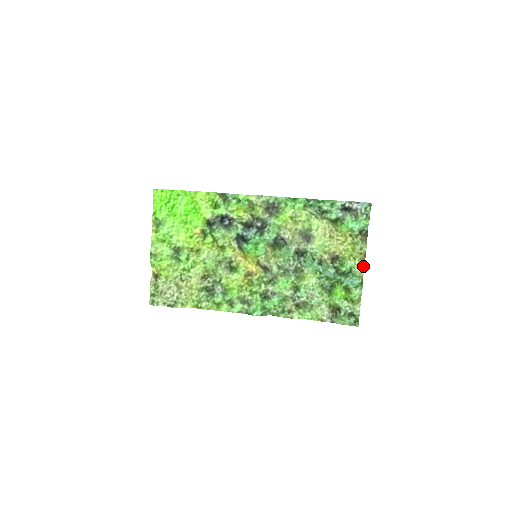
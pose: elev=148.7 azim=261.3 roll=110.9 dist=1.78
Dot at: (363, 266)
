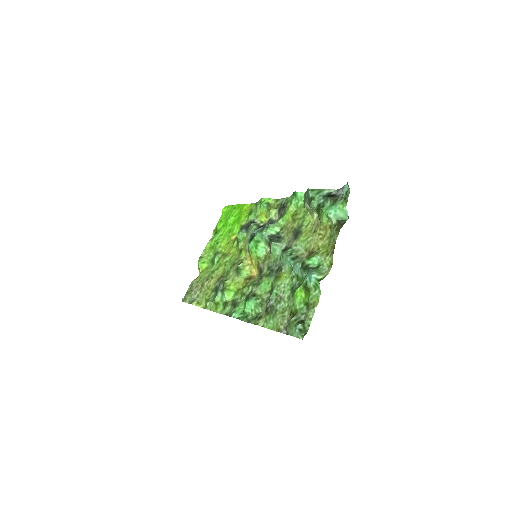
Dot at: (332, 263)
